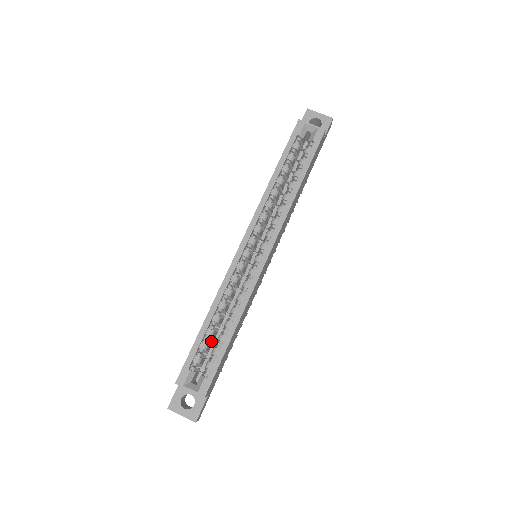
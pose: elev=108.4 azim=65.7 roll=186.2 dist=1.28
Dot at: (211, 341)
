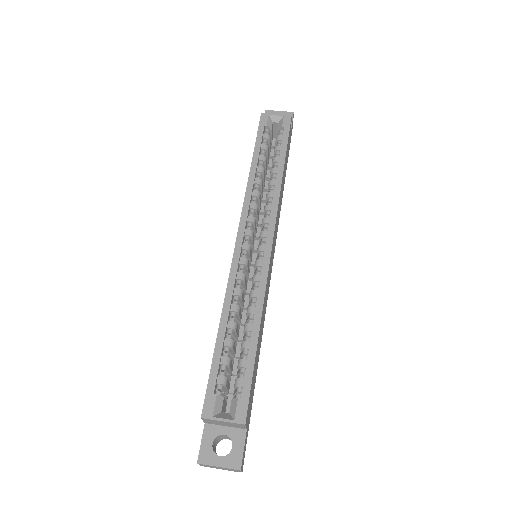
Dot at: occluded
